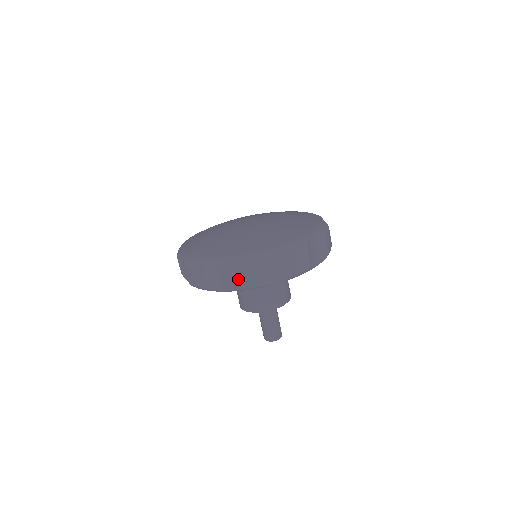
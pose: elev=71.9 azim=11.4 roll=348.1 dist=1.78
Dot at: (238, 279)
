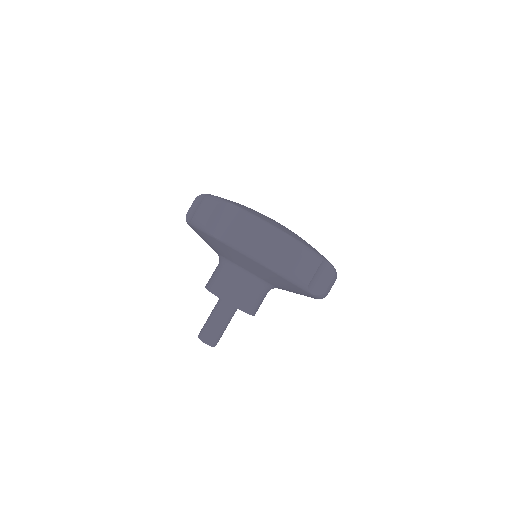
Dot at: (200, 212)
